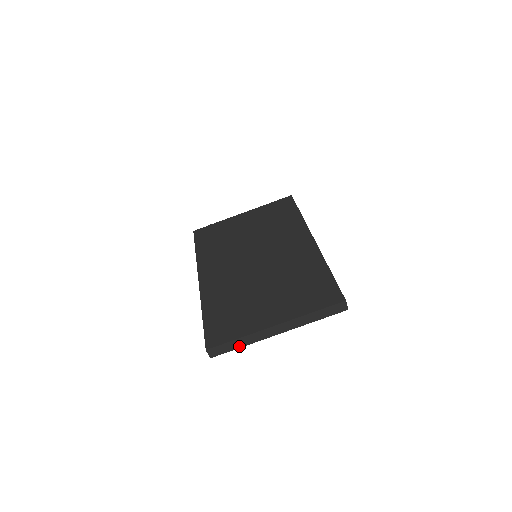
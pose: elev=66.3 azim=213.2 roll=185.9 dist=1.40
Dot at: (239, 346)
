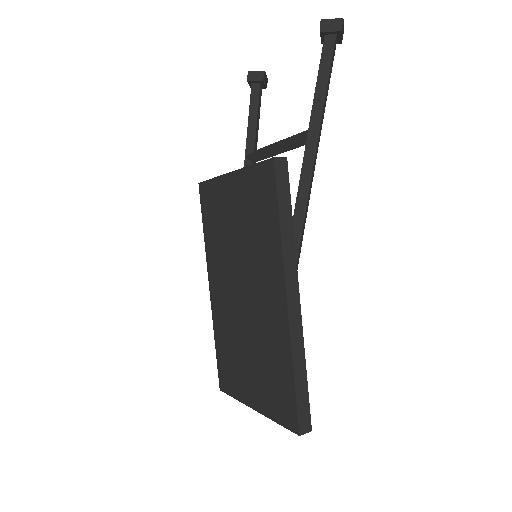
Dot at: occluded
